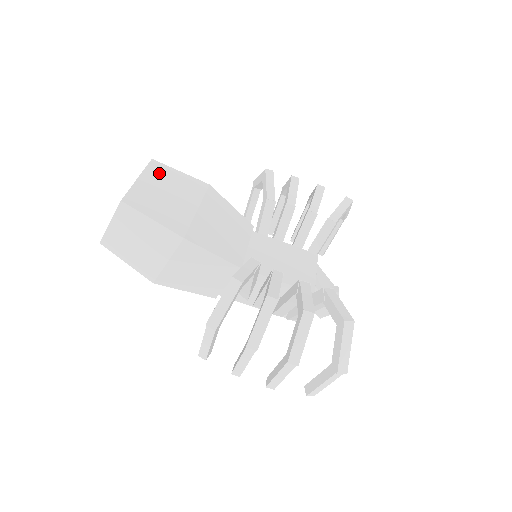
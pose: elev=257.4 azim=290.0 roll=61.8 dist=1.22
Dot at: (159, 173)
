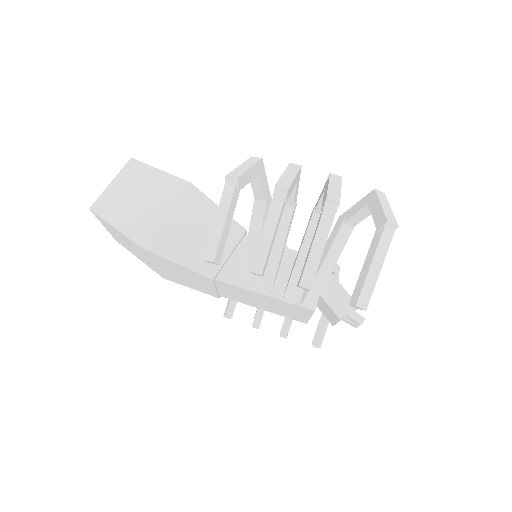
Dot at: occluded
